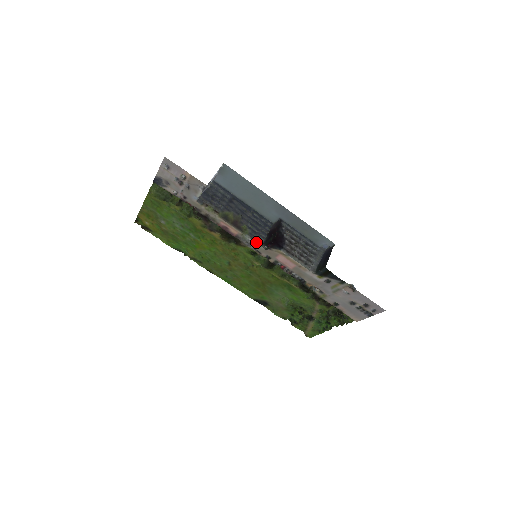
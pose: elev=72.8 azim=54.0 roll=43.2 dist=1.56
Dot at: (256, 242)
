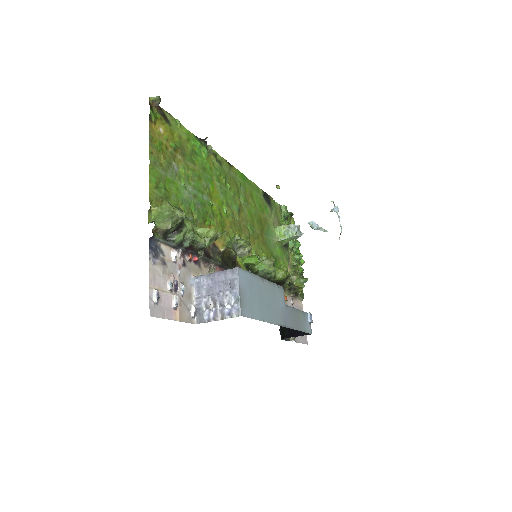
Dot at: occluded
